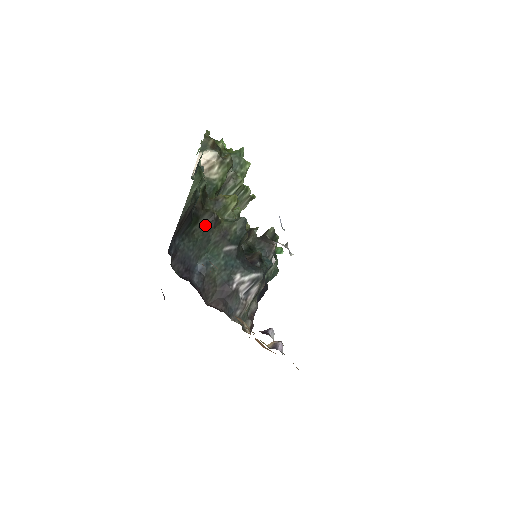
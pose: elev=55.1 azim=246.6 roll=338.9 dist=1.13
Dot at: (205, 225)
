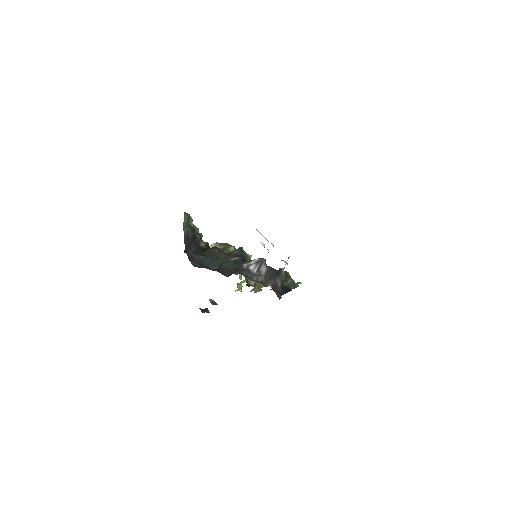
Dot at: (211, 252)
